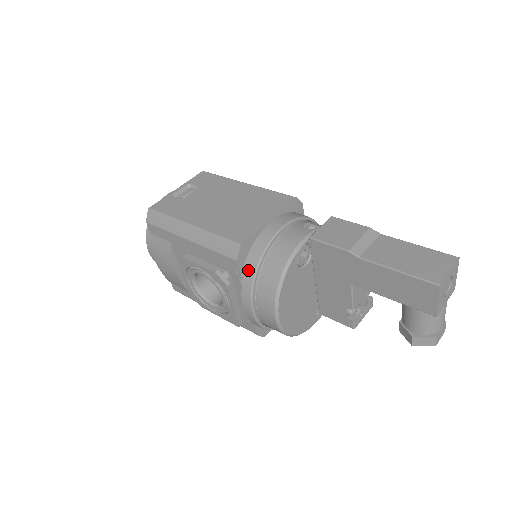
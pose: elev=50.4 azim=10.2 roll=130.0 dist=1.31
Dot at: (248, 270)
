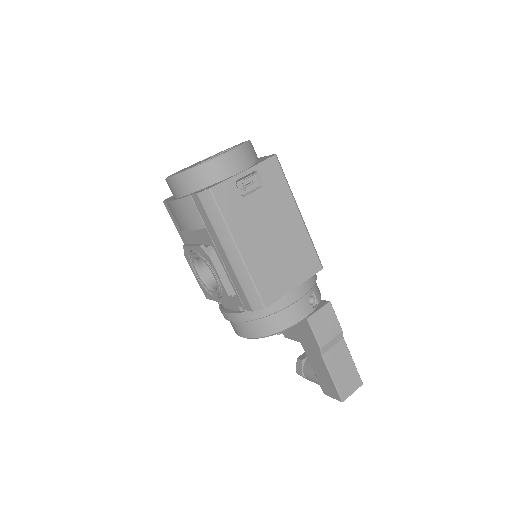
Dot at: (253, 313)
